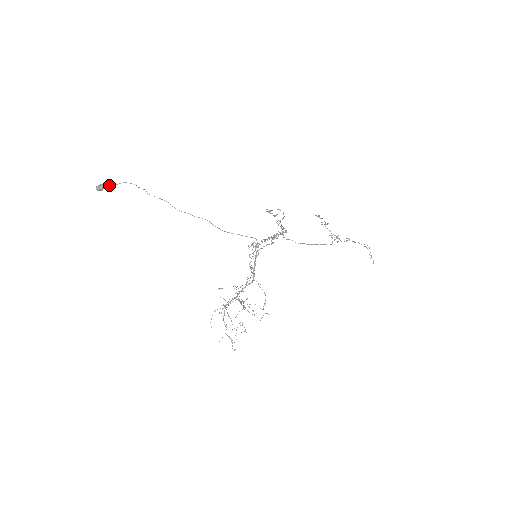
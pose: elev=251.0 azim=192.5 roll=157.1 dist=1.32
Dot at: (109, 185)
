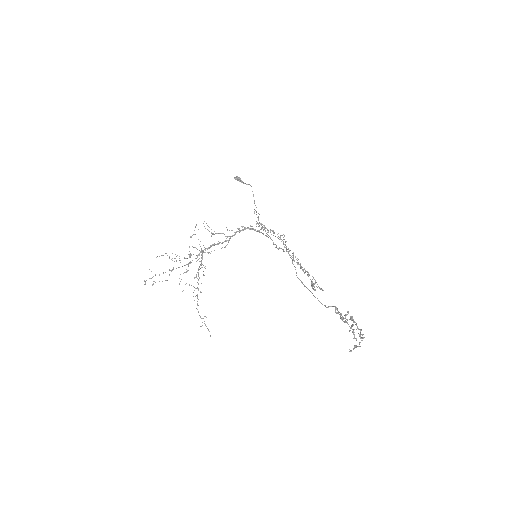
Dot at: (242, 182)
